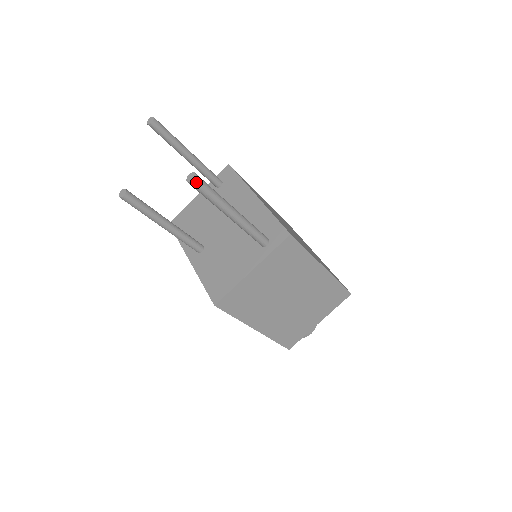
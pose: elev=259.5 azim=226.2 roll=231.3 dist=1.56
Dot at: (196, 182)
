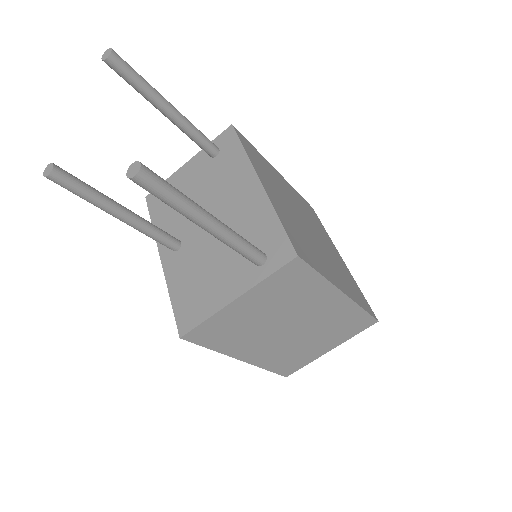
Dot at: (141, 179)
